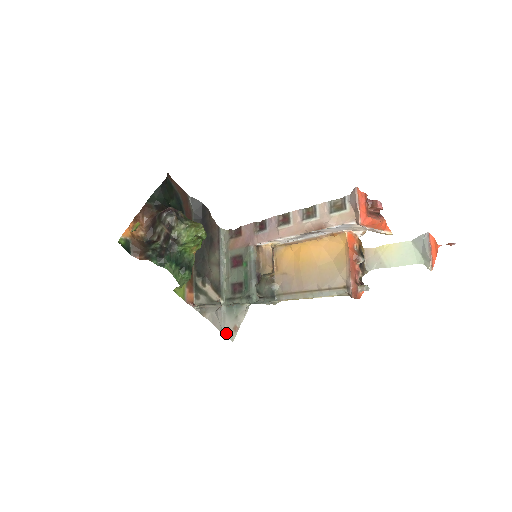
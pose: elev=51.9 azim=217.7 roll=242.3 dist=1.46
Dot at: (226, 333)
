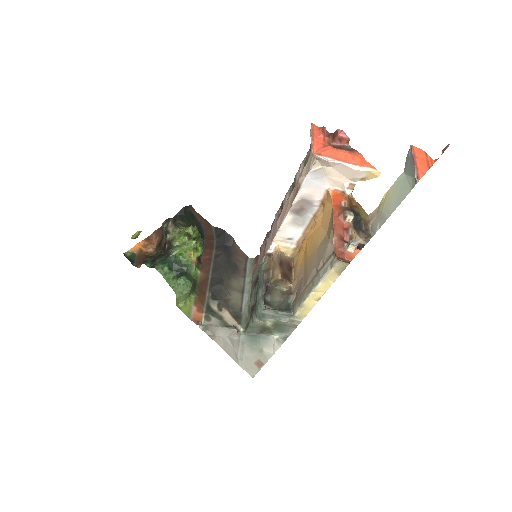
Dot at: (243, 365)
